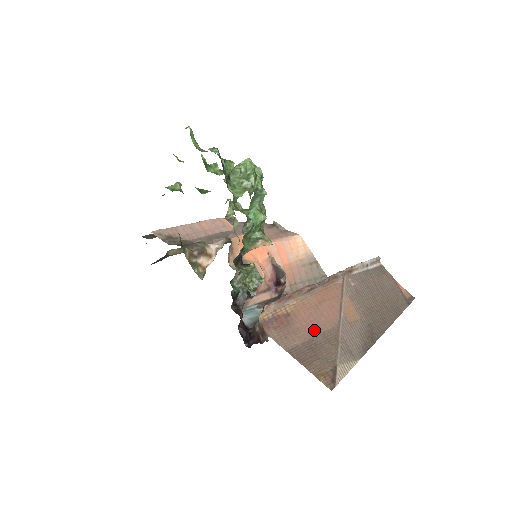
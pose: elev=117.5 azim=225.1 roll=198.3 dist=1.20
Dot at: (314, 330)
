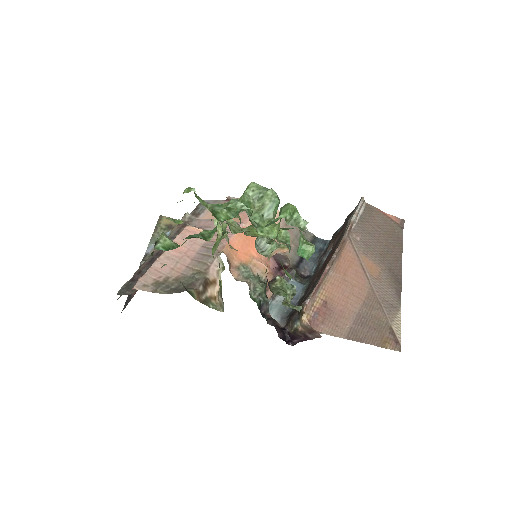
Dot at: (355, 304)
